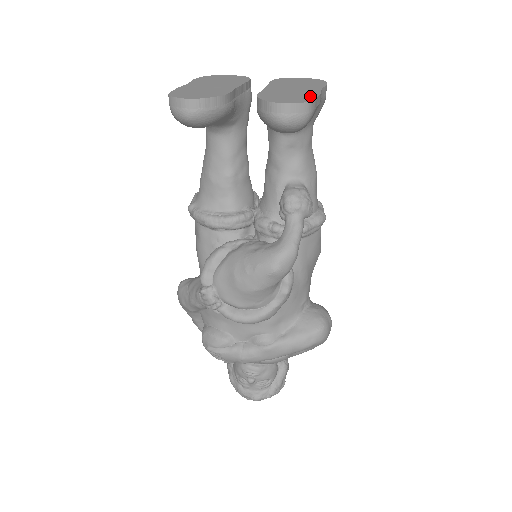
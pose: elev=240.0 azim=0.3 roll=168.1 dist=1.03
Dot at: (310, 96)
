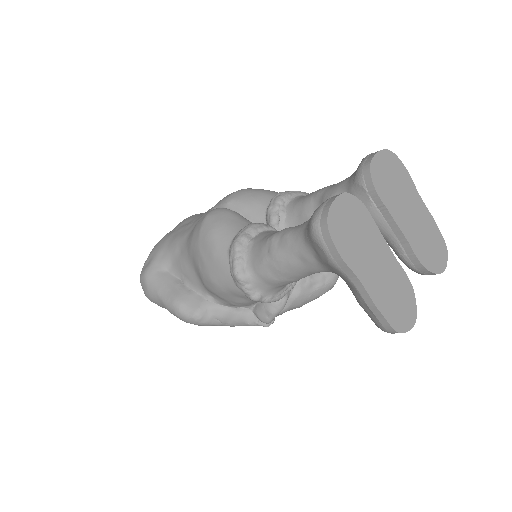
Dot at: (436, 232)
